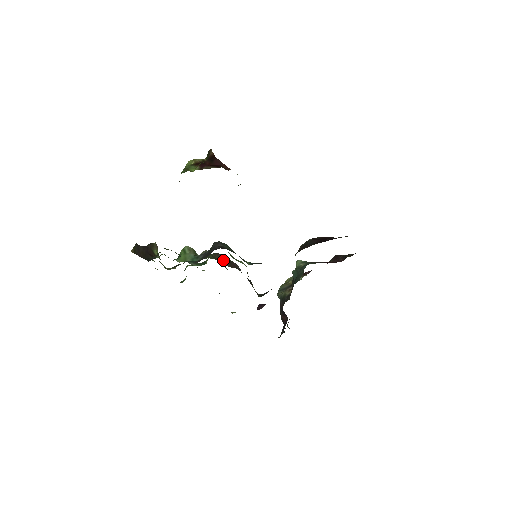
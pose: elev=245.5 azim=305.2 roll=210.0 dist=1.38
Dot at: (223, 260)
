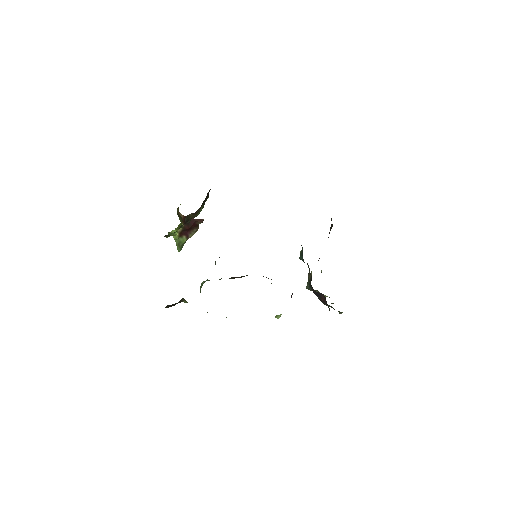
Dot at: occluded
